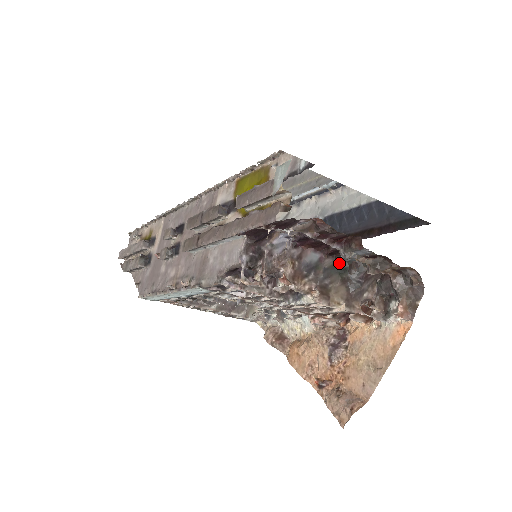
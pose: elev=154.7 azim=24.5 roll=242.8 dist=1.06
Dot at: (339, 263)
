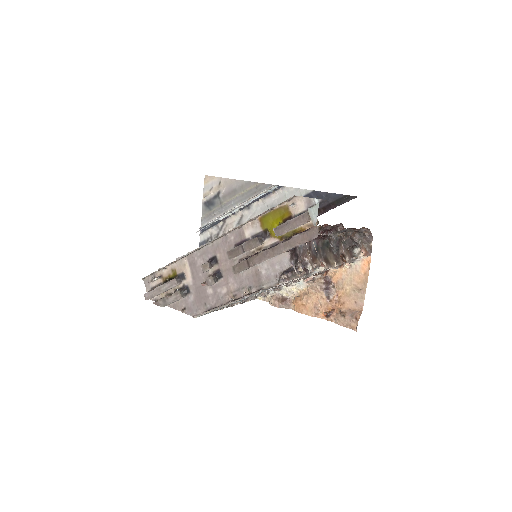
Dot at: (324, 241)
